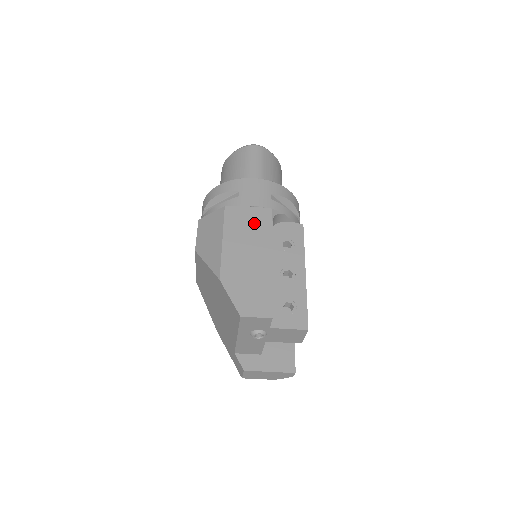
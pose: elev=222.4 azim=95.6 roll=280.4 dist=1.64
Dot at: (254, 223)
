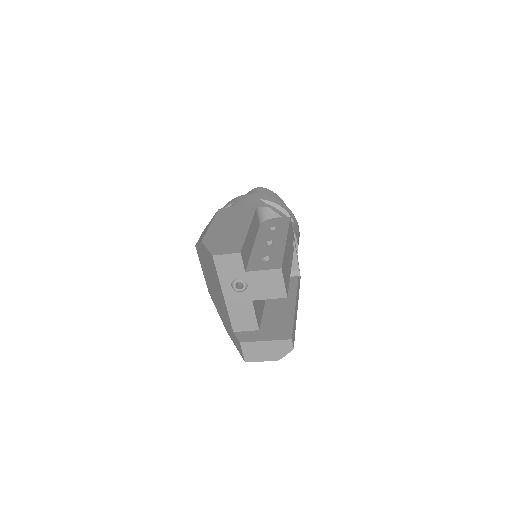
Dot at: (240, 212)
